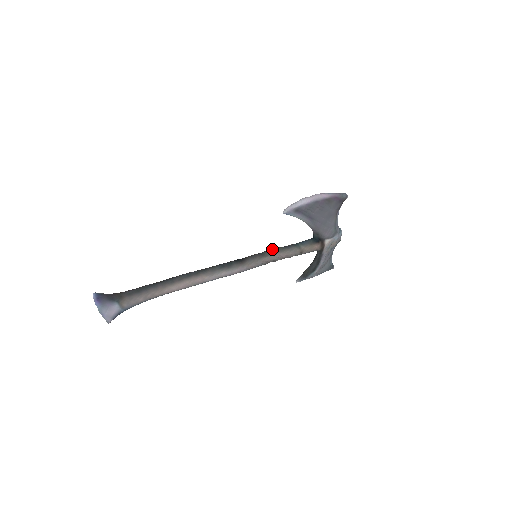
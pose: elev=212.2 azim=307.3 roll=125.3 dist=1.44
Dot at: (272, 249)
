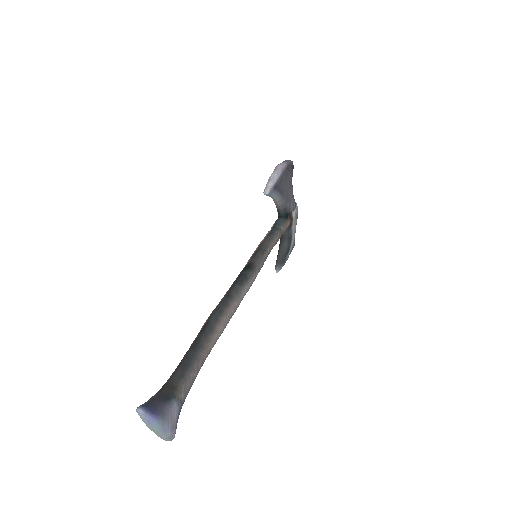
Dot at: (263, 242)
